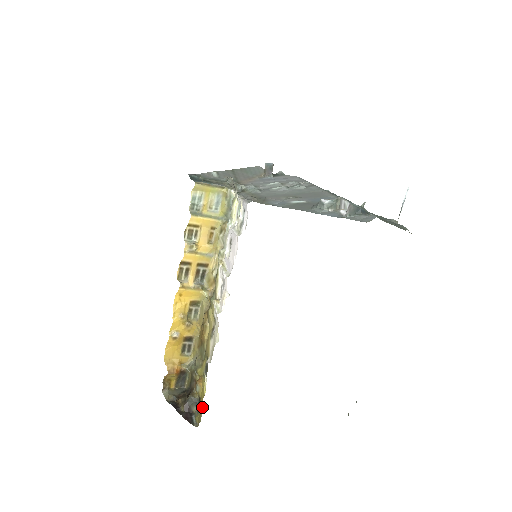
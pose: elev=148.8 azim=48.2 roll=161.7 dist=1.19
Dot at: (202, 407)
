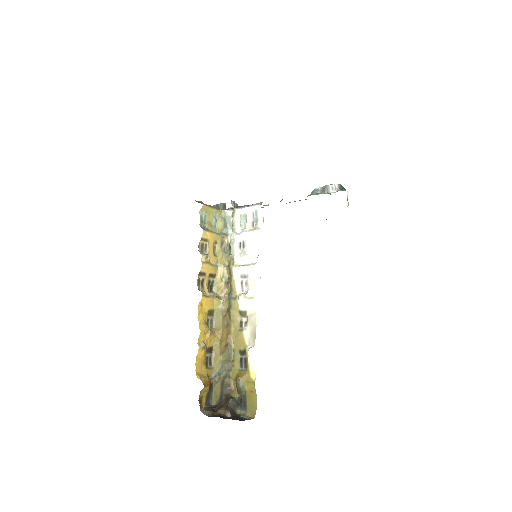
Dot at: (255, 394)
